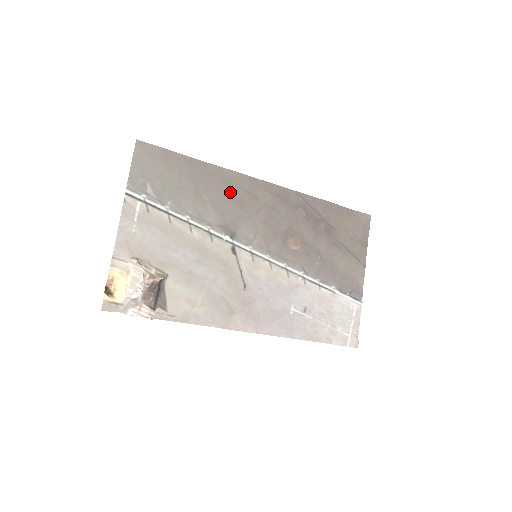
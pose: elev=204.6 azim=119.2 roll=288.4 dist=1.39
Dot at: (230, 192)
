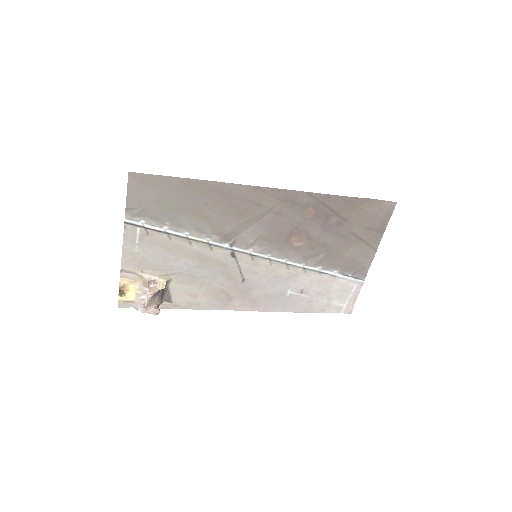
Dot at: (231, 205)
